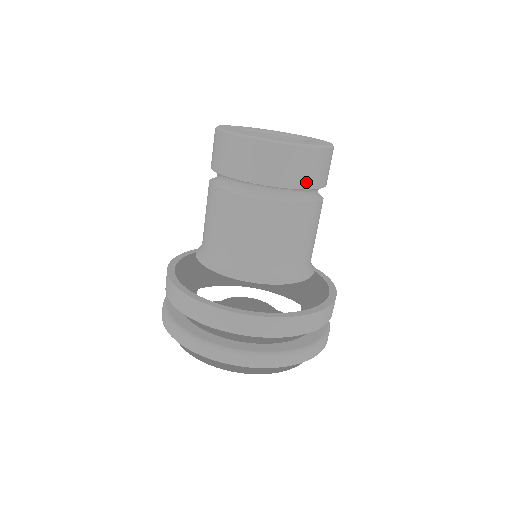
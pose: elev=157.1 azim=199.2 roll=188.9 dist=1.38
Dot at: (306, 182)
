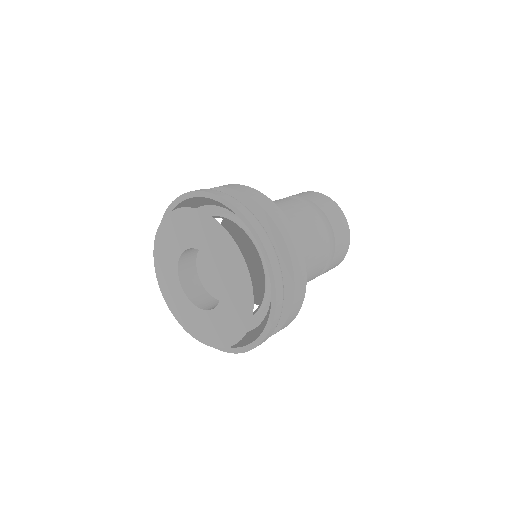
Dot at: (338, 242)
